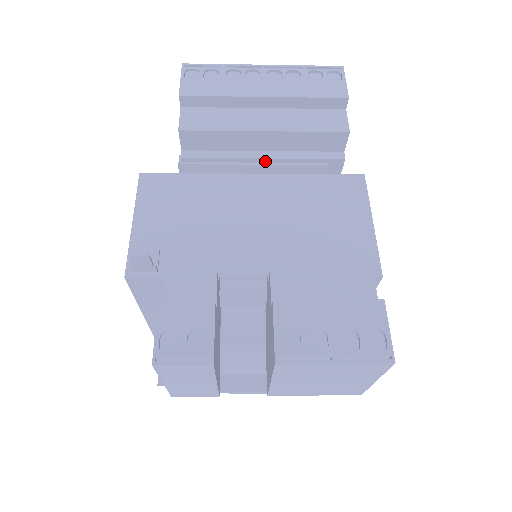
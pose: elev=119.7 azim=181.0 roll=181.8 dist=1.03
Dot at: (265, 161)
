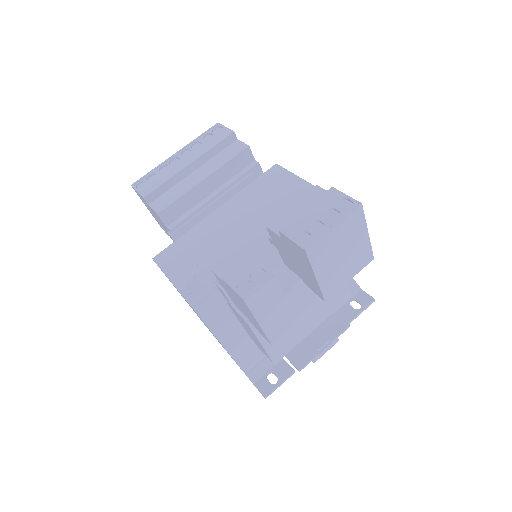
Dot at: (217, 197)
